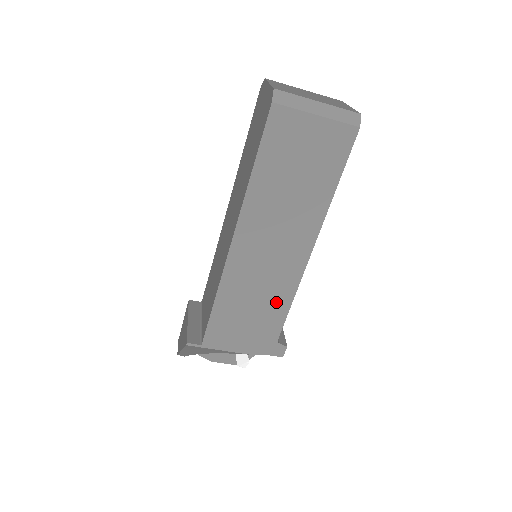
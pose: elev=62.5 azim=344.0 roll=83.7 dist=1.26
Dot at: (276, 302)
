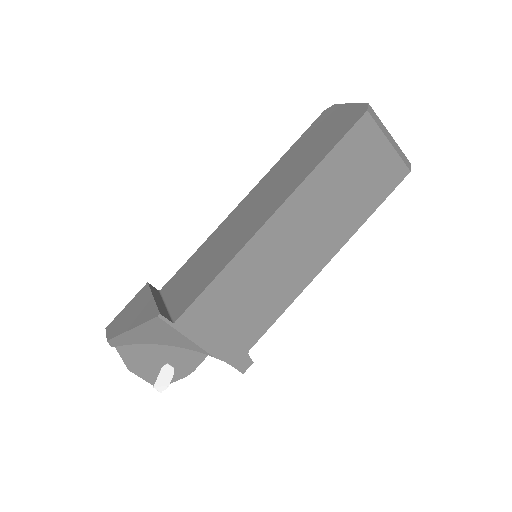
Dot at: (271, 304)
